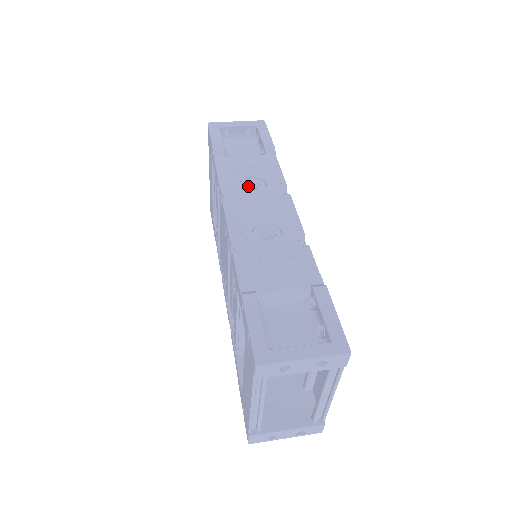
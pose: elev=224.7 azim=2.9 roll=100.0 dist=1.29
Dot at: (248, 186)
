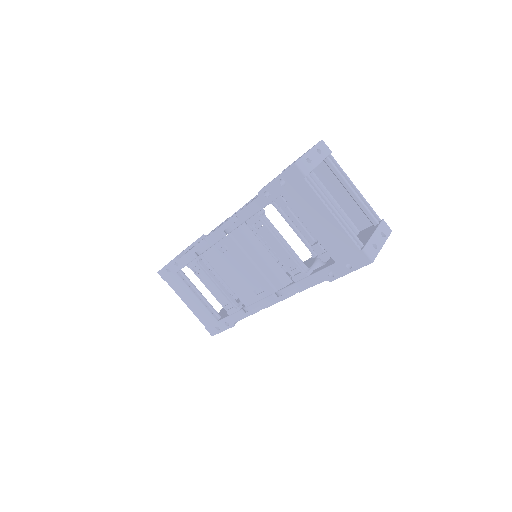
Dot at: occluded
